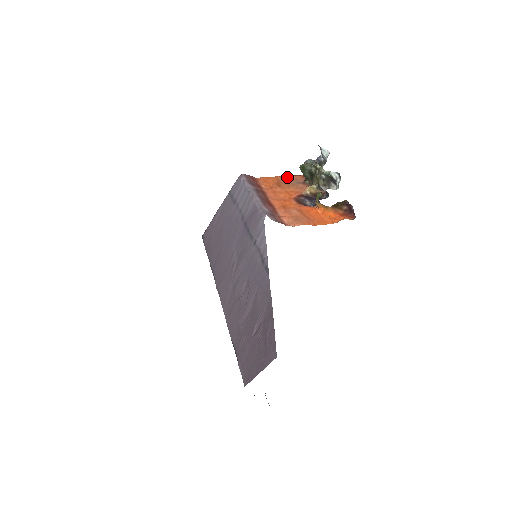
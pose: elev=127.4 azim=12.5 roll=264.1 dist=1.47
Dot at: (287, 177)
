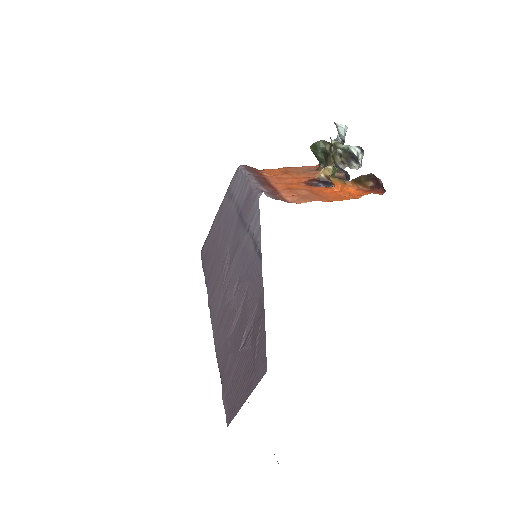
Dot at: (298, 167)
